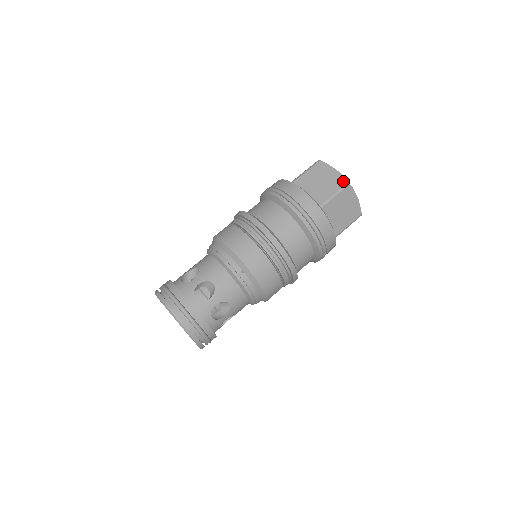
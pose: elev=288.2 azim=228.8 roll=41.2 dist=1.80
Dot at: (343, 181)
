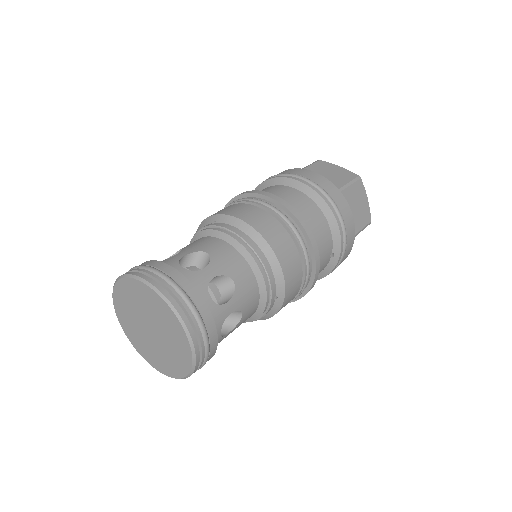
Dot at: occluded
